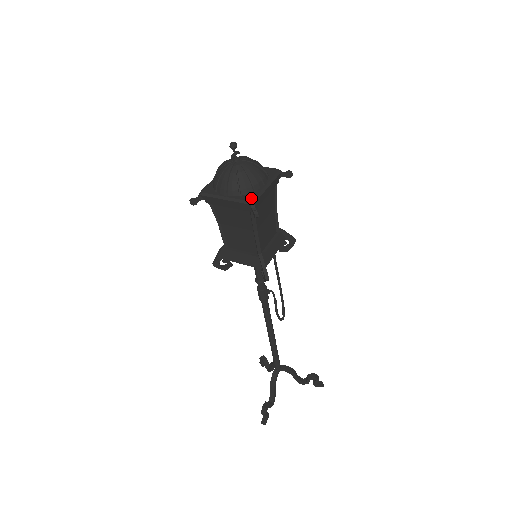
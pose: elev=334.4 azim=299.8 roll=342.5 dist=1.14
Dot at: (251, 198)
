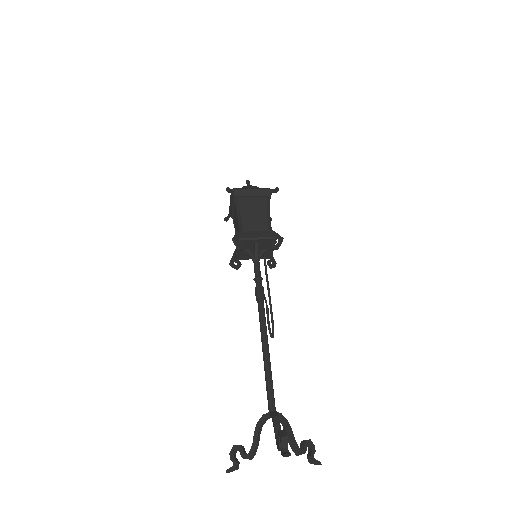
Dot at: (269, 190)
